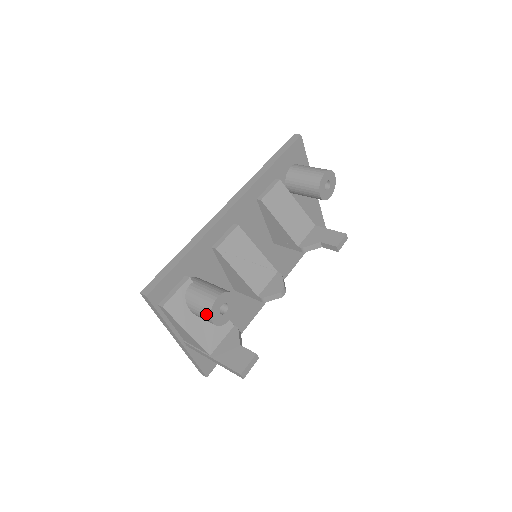
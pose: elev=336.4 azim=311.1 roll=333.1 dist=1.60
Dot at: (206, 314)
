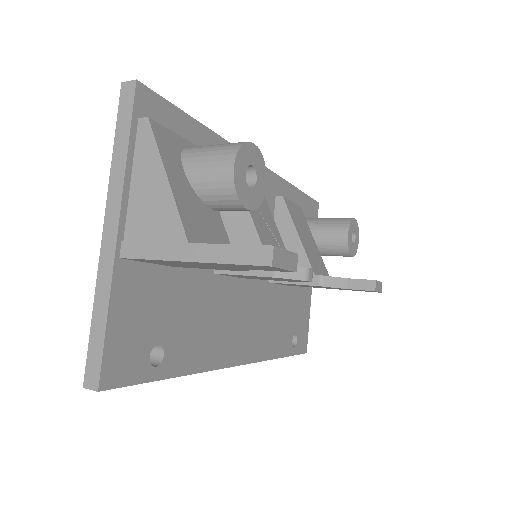
Dot at: (226, 153)
